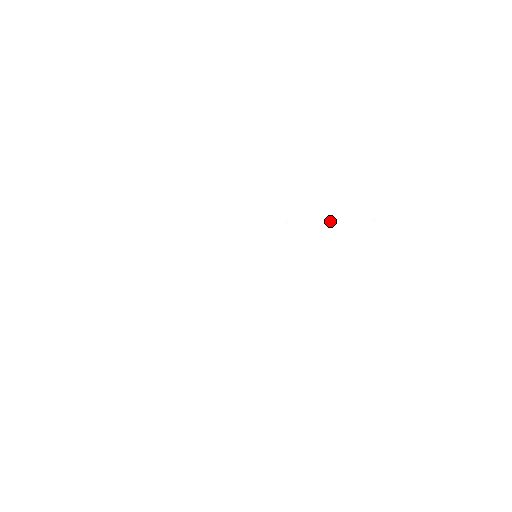
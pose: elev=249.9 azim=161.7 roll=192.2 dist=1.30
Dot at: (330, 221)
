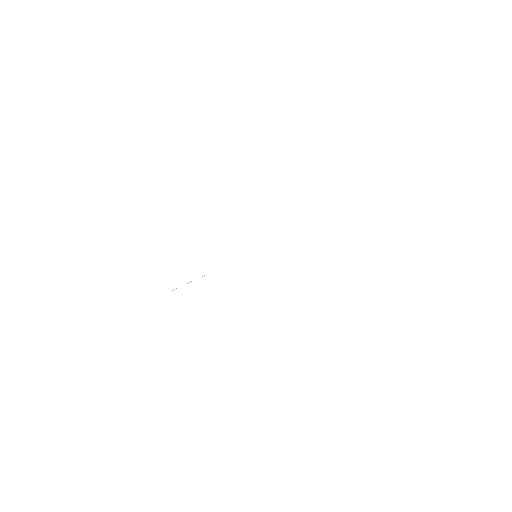
Dot at: occluded
